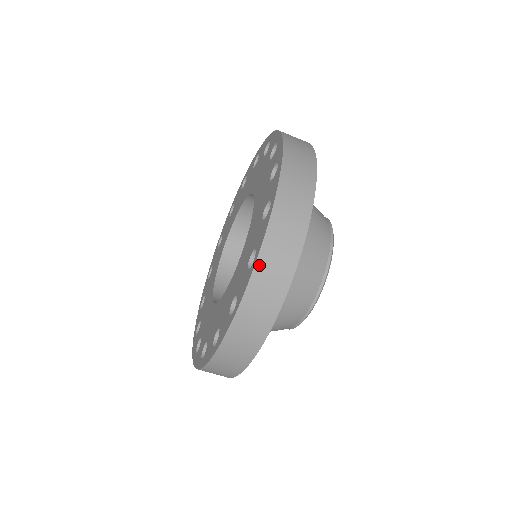
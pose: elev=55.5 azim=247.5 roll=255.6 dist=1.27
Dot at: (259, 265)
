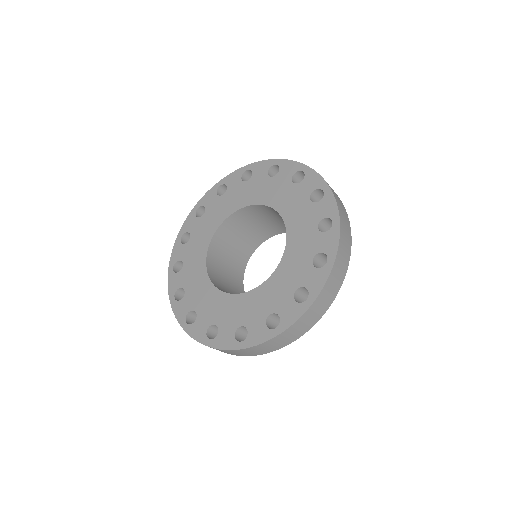
Dot at: (312, 306)
